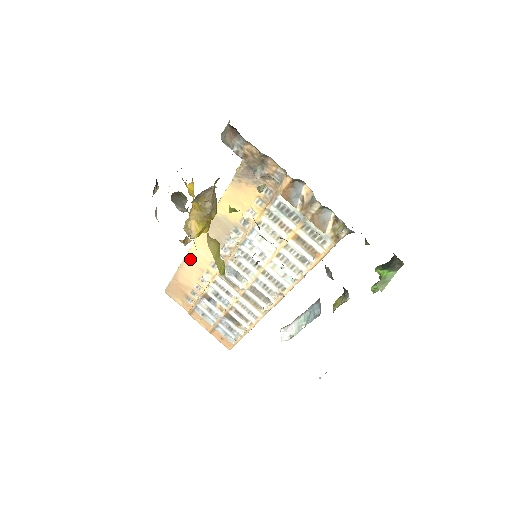
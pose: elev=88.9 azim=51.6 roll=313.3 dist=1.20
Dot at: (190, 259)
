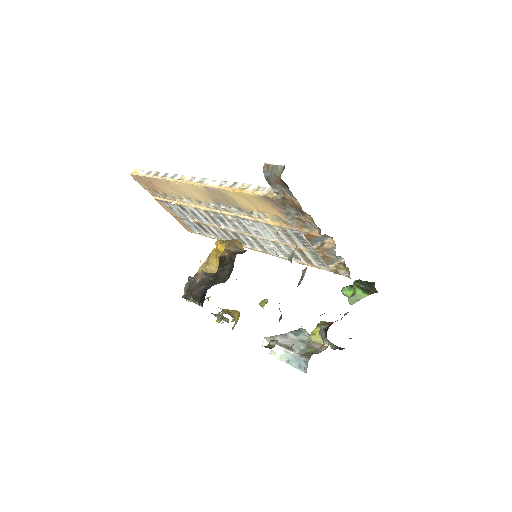
Dot at: (174, 185)
